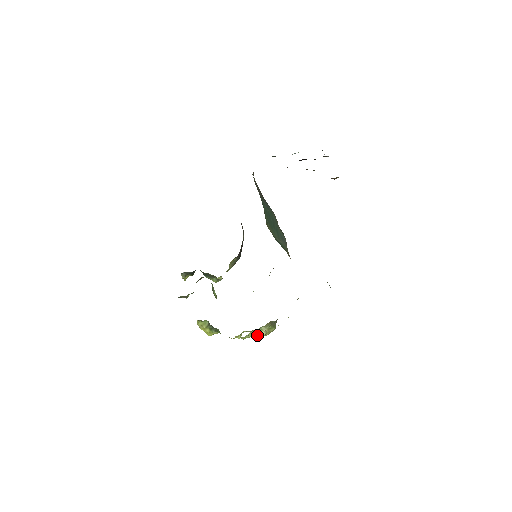
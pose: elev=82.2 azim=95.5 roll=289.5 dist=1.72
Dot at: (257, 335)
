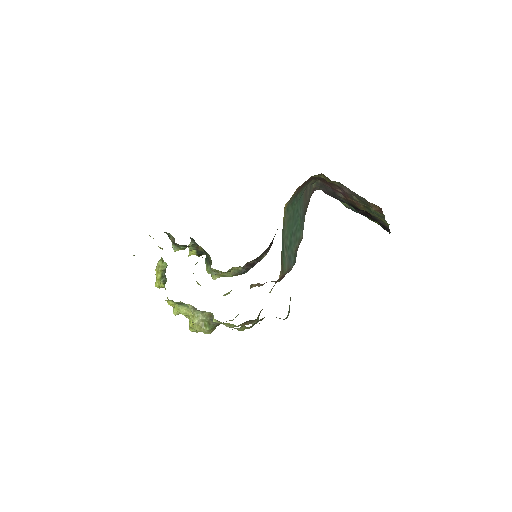
Dot at: (190, 322)
